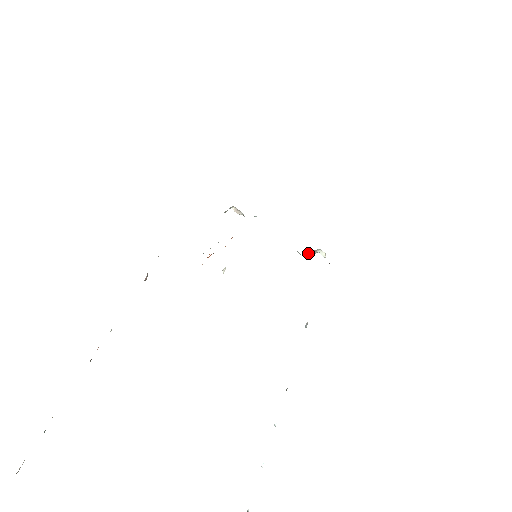
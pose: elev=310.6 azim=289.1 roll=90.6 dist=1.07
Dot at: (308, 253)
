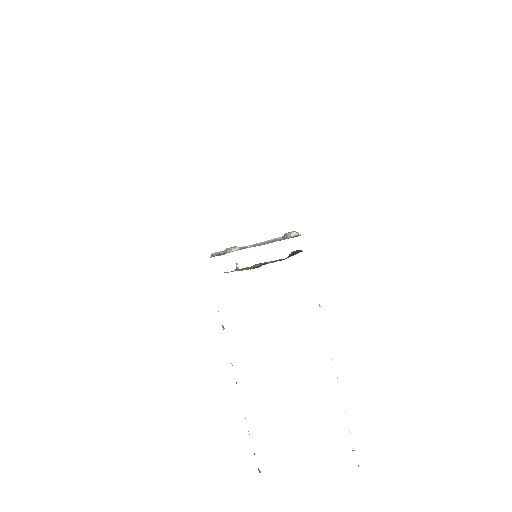
Dot at: (284, 235)
